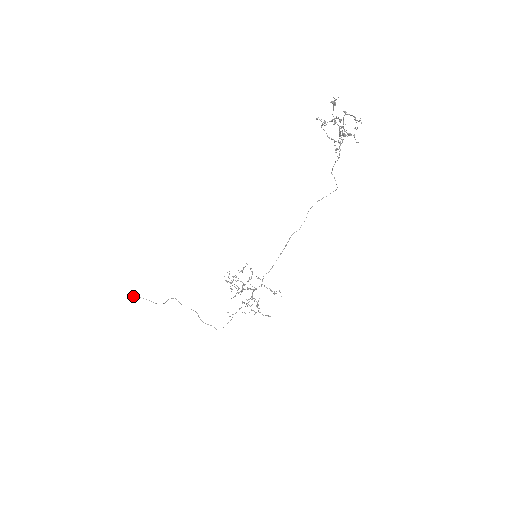
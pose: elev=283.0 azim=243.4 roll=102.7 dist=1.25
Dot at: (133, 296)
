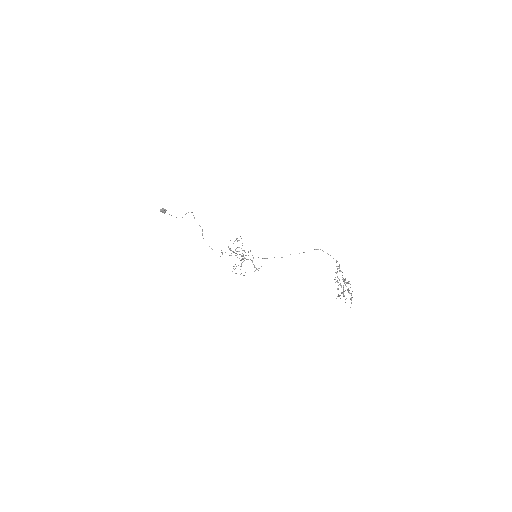
Dot at: (163, 212)
